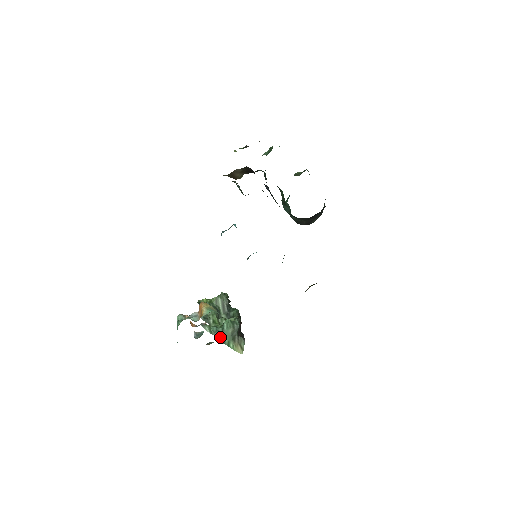
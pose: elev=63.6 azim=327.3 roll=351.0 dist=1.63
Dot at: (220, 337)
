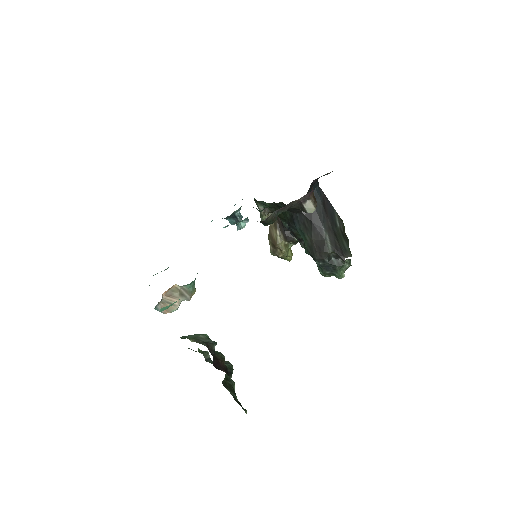
Dot at: occluded
